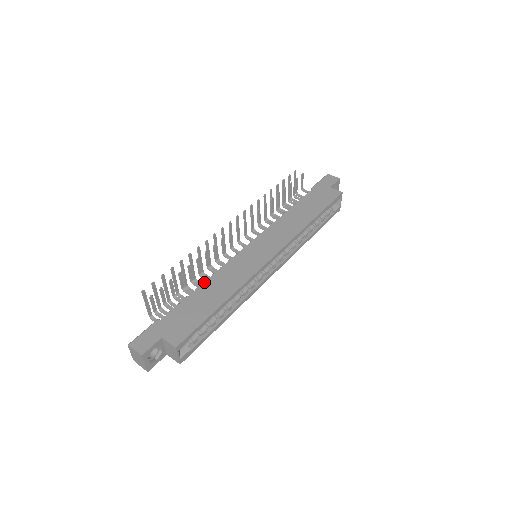
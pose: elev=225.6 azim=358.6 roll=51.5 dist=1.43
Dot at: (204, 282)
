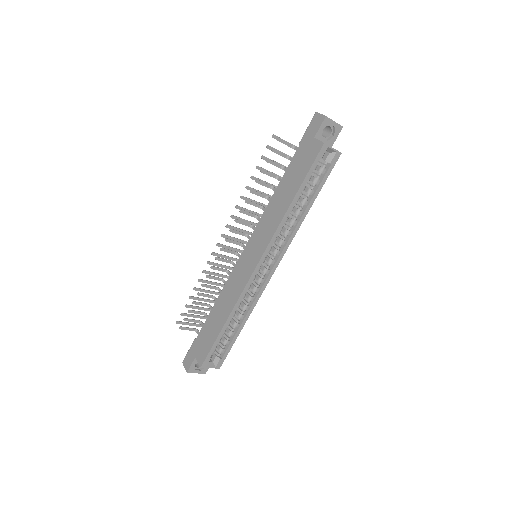
Dot at: (216, 300)
